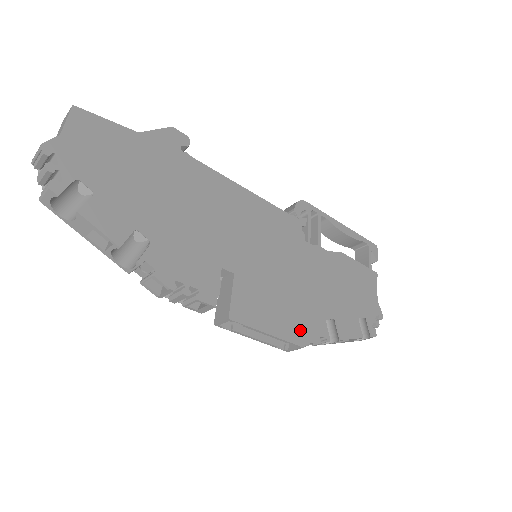
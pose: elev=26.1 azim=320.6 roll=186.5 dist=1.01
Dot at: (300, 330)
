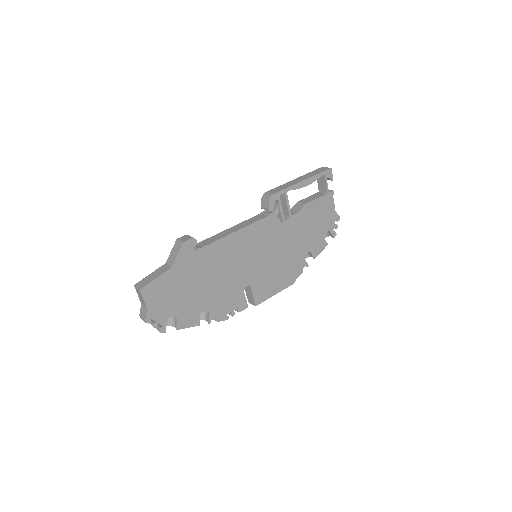
Dot at: (291, 277)
